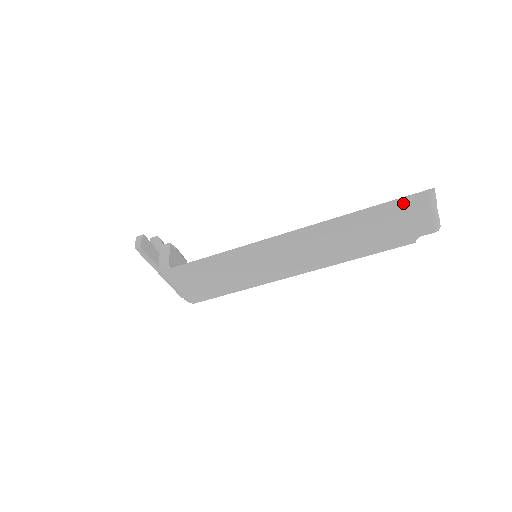
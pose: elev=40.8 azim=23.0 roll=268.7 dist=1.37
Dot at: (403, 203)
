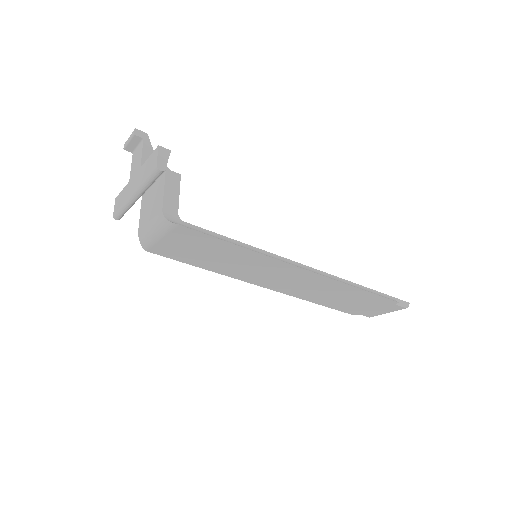
Dot at: (392, 303)
